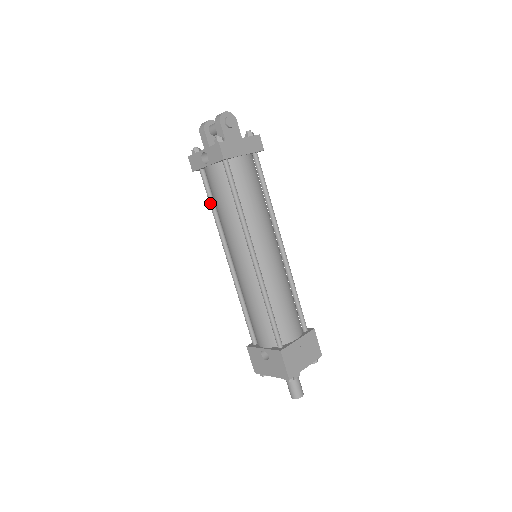
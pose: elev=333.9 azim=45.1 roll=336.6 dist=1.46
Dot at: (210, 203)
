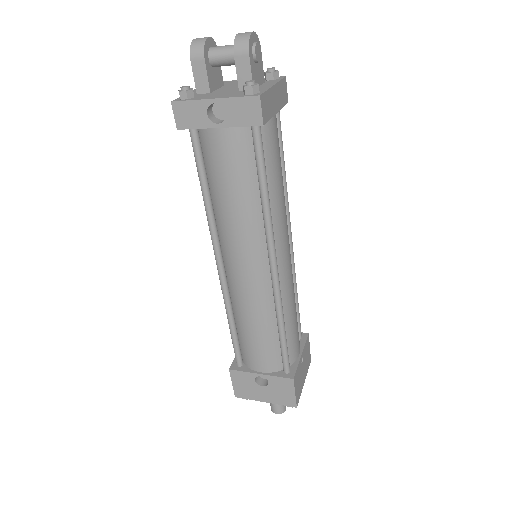
Dot at: (202, 183)
